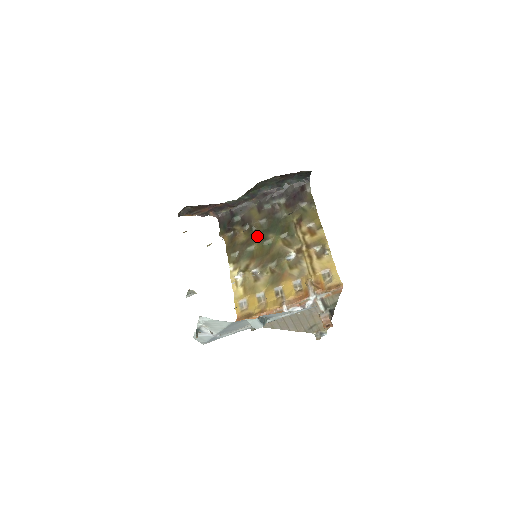
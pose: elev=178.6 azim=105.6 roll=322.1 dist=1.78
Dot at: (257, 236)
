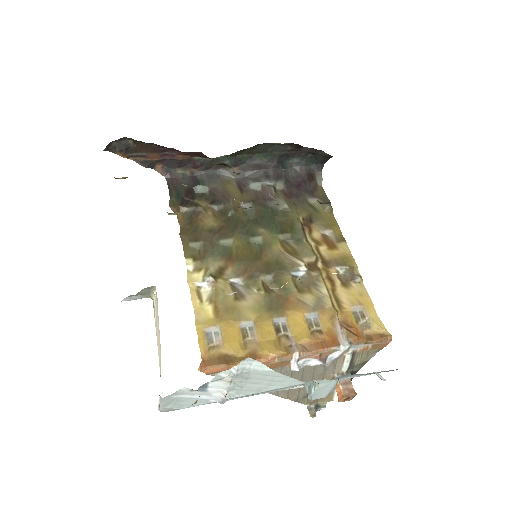
Dot at: (238, 226)
